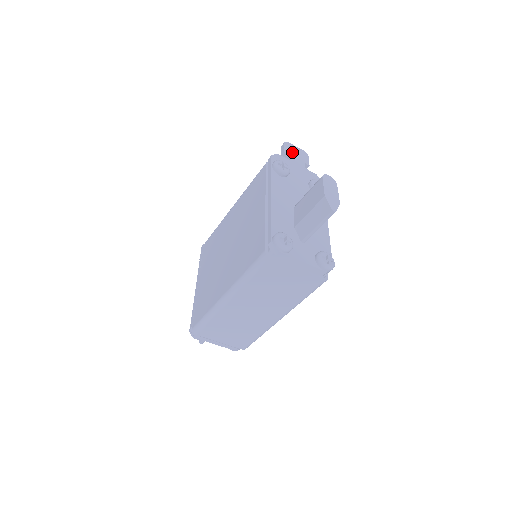
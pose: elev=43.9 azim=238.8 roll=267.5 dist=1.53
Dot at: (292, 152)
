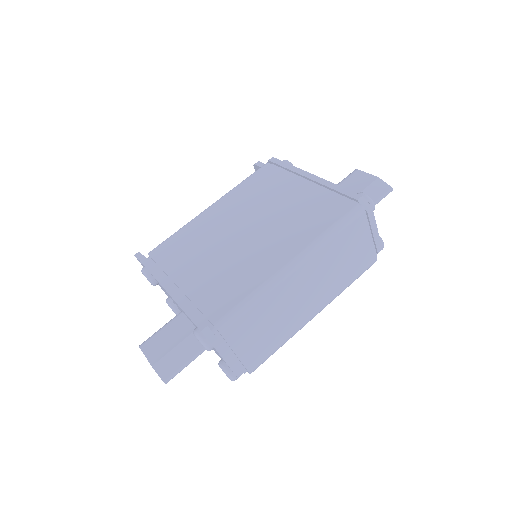
Dot at: occluded
